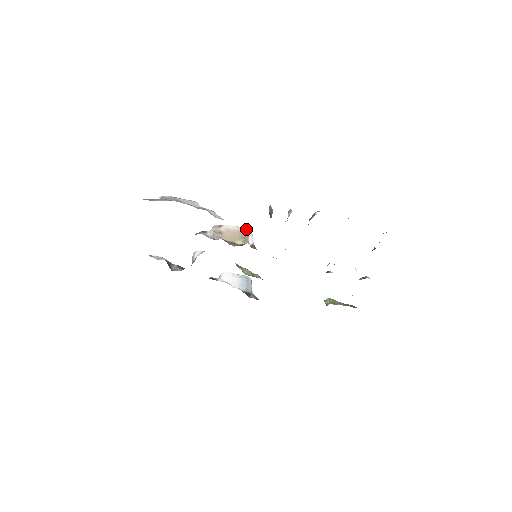
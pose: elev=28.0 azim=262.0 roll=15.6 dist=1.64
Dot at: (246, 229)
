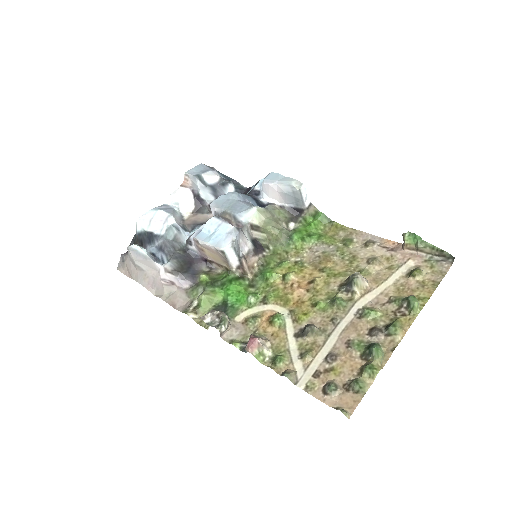
Dot at: (222, 252)
